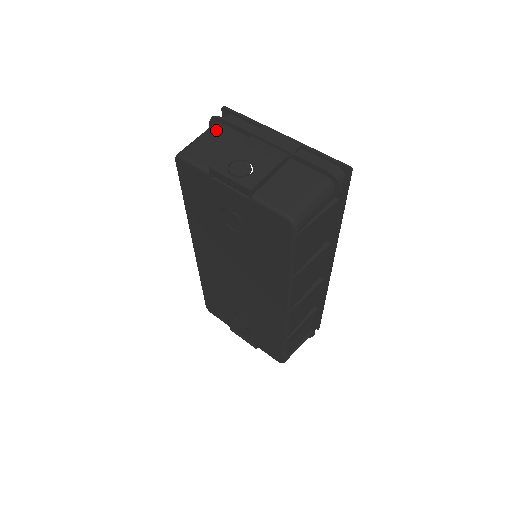
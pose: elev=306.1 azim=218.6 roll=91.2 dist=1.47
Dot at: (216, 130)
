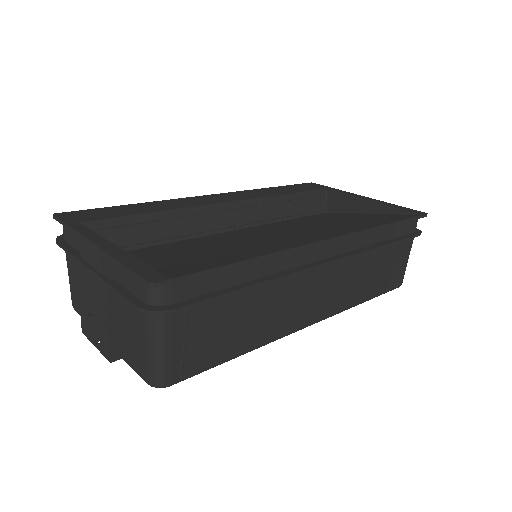
Dot at: (68, 258)
